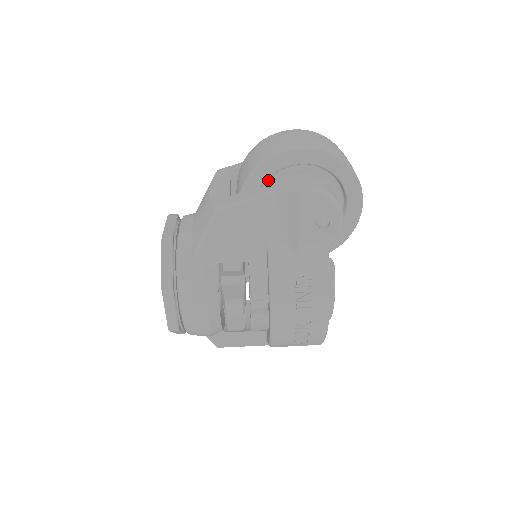
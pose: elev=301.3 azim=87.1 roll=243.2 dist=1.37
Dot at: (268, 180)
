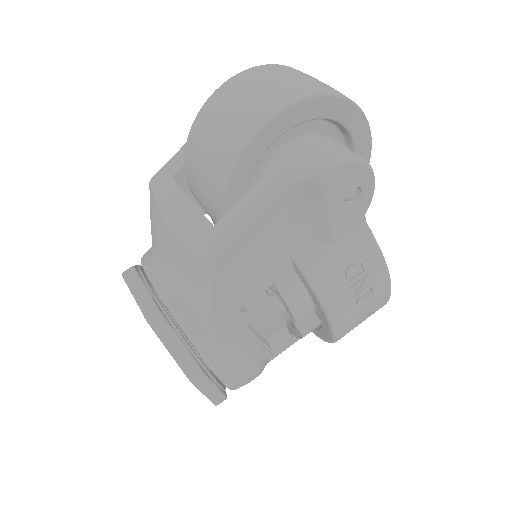
Dot at: occluded
